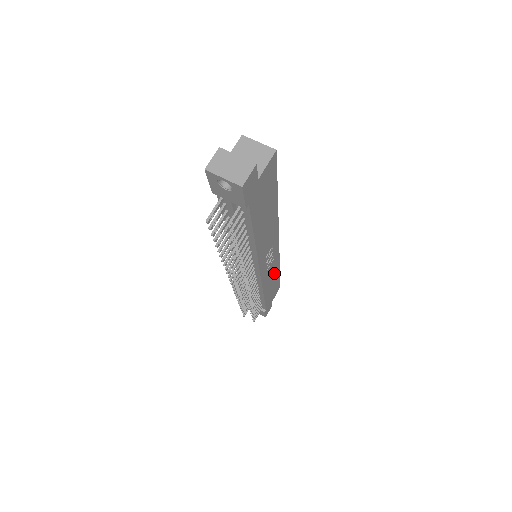
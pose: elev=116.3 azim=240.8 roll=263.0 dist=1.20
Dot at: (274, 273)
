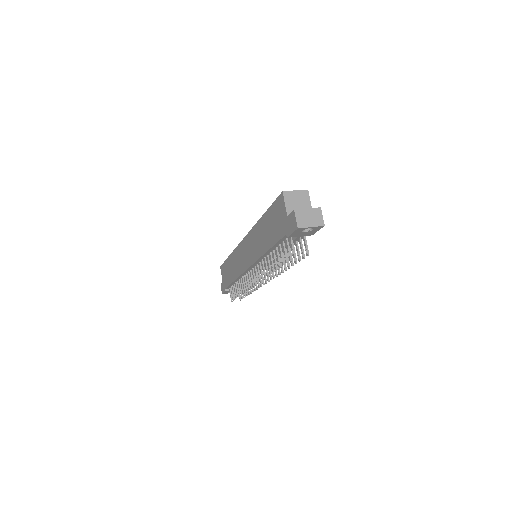
Dot at: occluded
